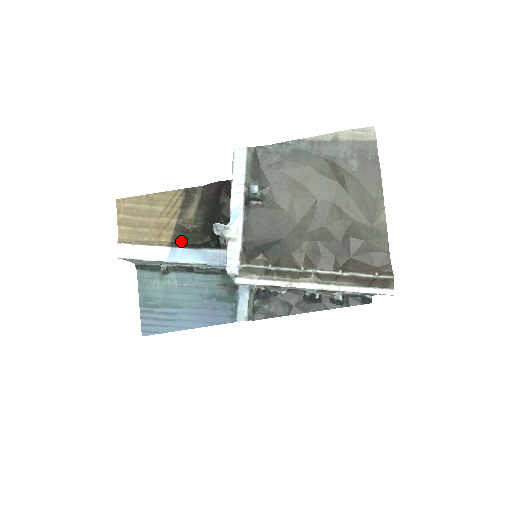
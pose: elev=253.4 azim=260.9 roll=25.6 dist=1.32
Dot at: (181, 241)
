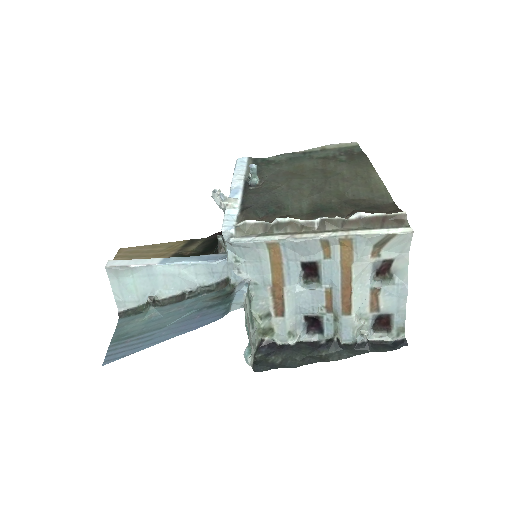
Dot at: occluded
